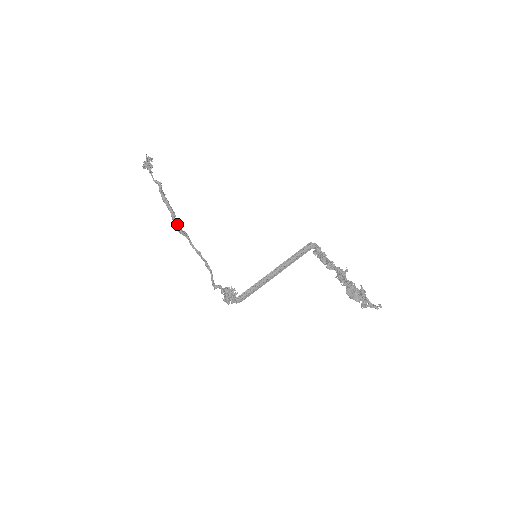
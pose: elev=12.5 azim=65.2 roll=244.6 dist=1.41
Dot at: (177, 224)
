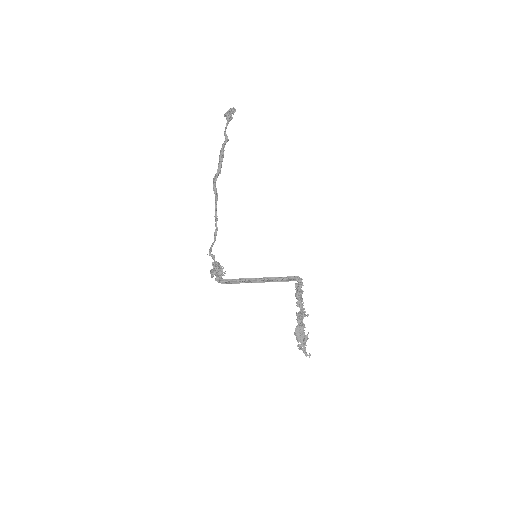
Dot at: (216, 180)
